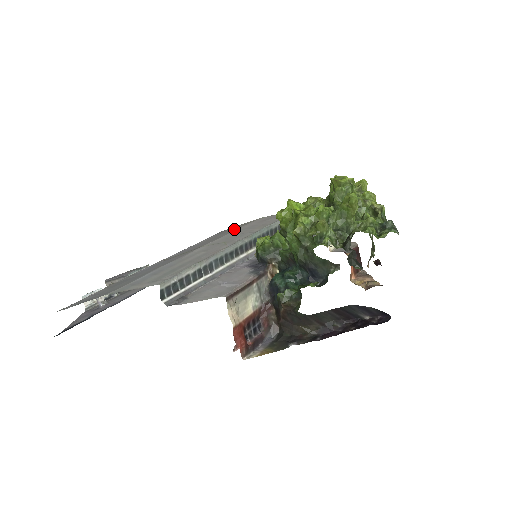
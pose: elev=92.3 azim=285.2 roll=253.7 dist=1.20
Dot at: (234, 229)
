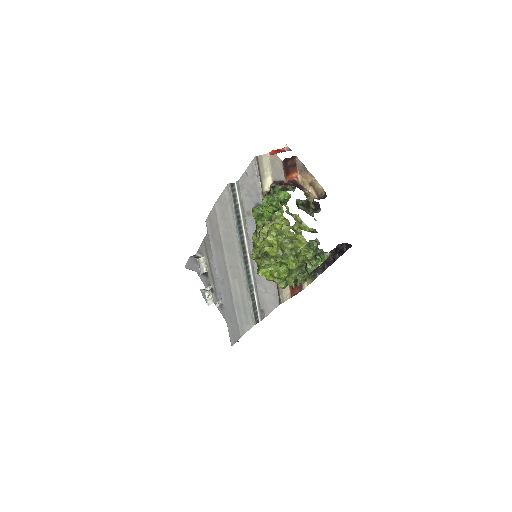
Dot at: (217, 233)
